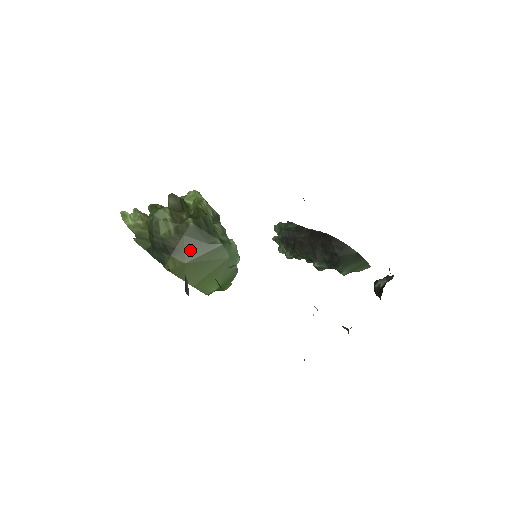
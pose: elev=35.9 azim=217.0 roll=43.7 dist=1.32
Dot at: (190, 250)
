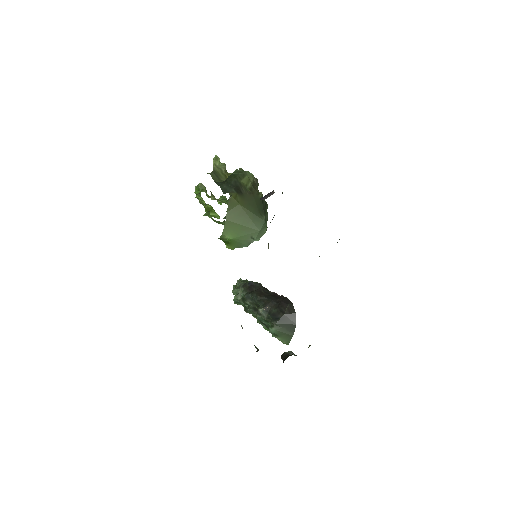
Dot at: (248, 203)
